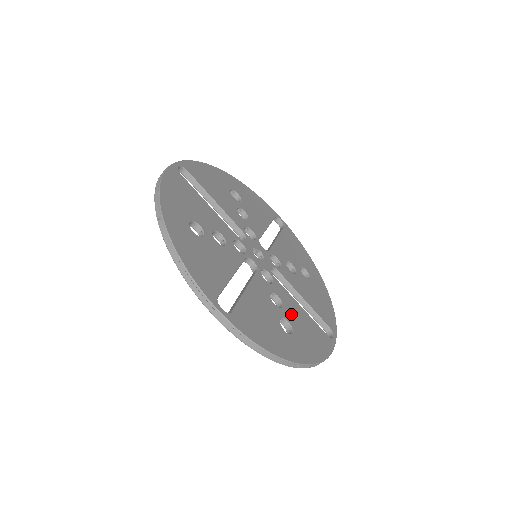
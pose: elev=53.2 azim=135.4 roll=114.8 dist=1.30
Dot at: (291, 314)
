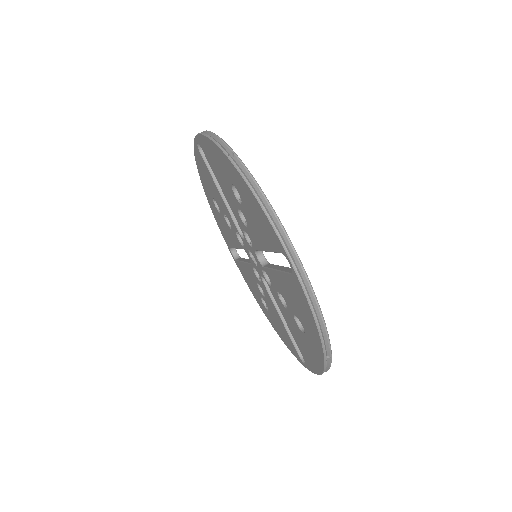
Dot at: occluded
